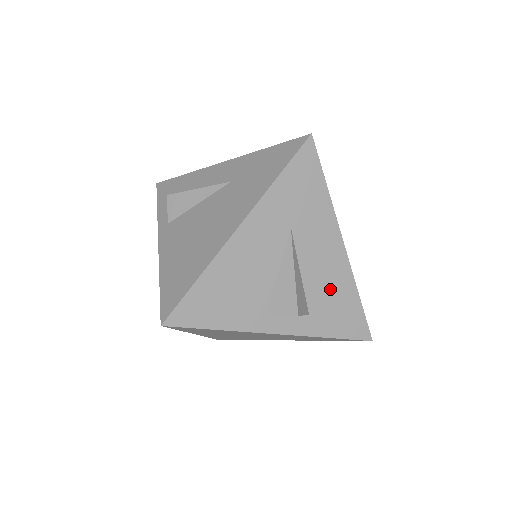
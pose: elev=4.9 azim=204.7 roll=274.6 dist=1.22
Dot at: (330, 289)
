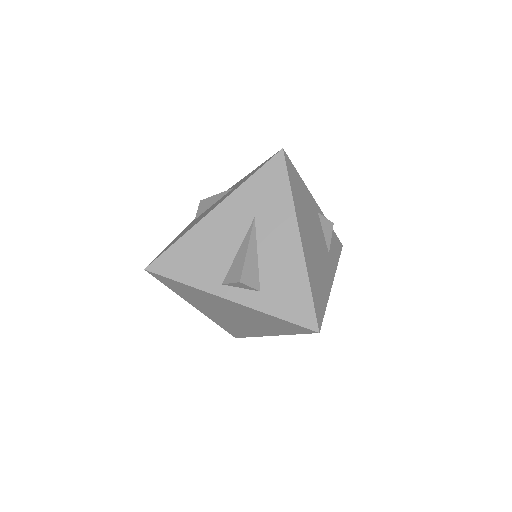
Dot at: (283, 274)
